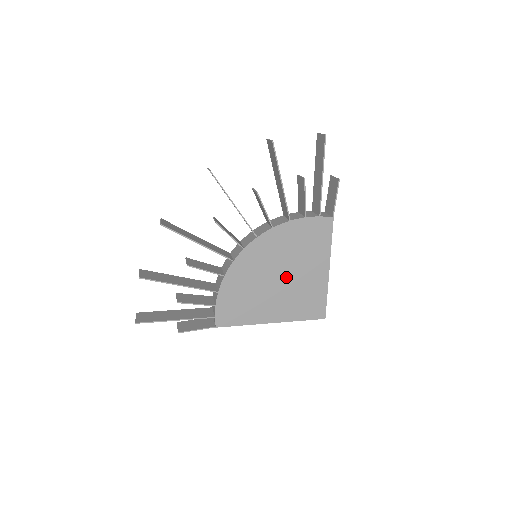
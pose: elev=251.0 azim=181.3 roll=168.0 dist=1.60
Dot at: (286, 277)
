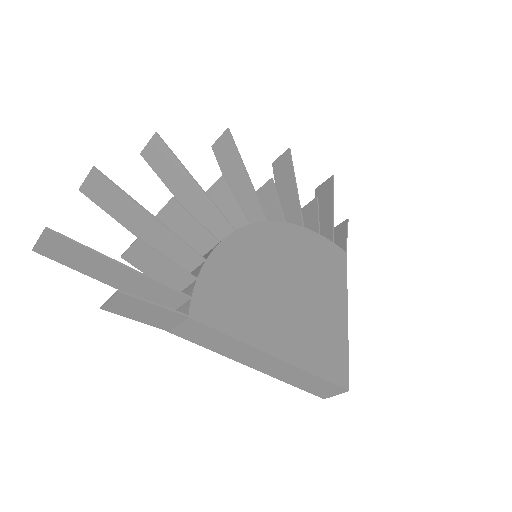
Dot at: (298, 293)
